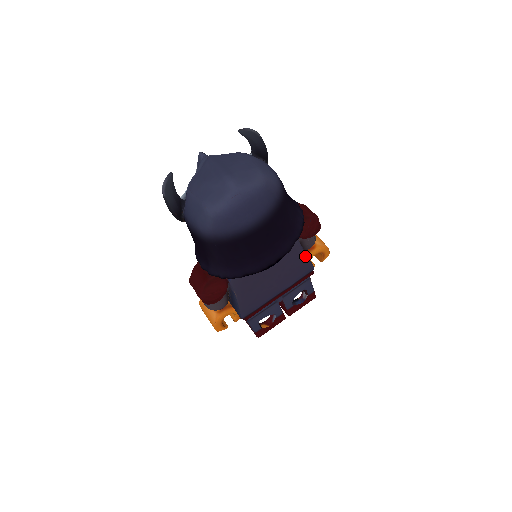
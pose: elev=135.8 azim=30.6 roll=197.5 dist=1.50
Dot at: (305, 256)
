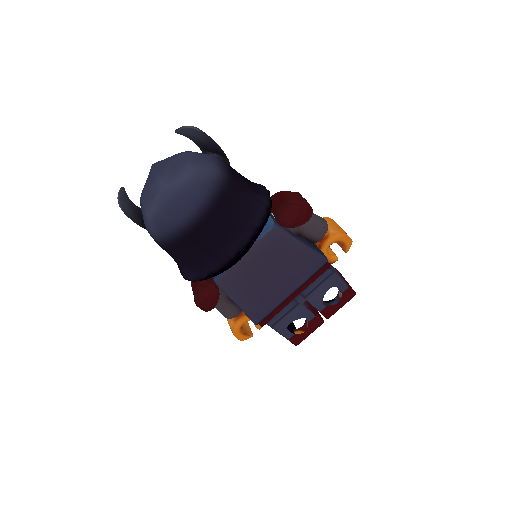
Dot at: (305, 247)
